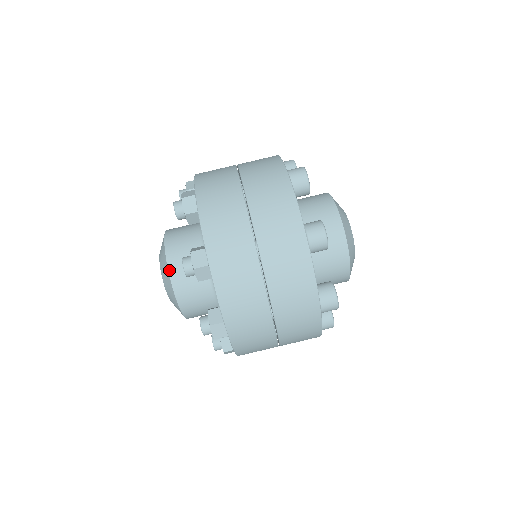
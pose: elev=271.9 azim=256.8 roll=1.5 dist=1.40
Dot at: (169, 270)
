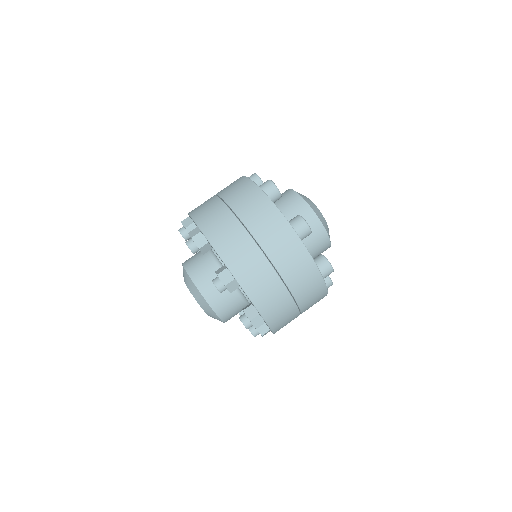
Dot at: (186, 271)
